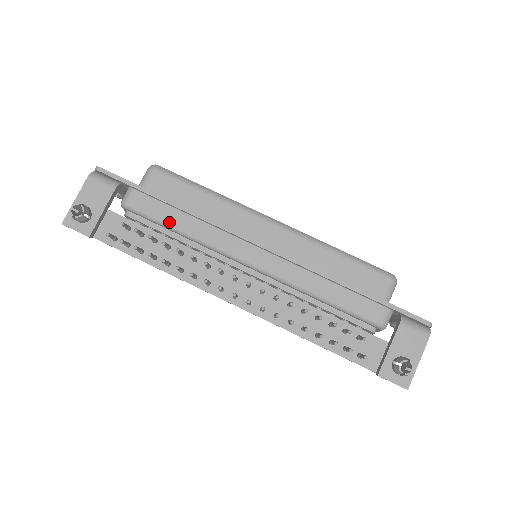
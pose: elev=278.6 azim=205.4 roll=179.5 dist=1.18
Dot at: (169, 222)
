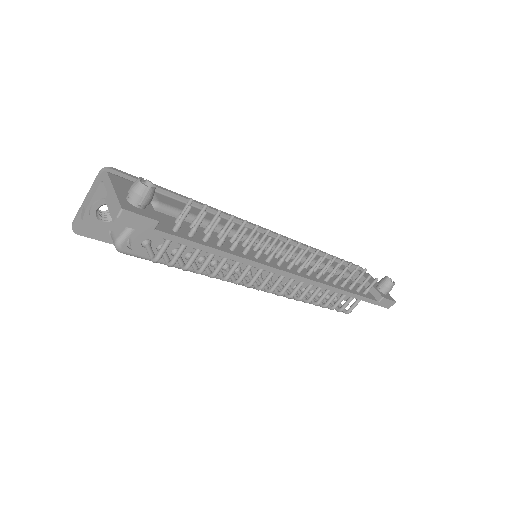
Dot at: occluded
